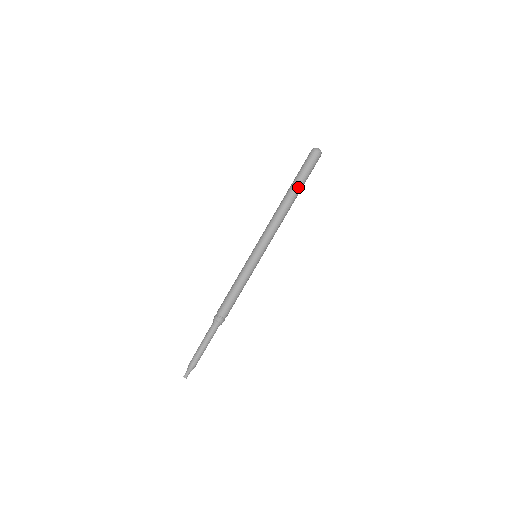
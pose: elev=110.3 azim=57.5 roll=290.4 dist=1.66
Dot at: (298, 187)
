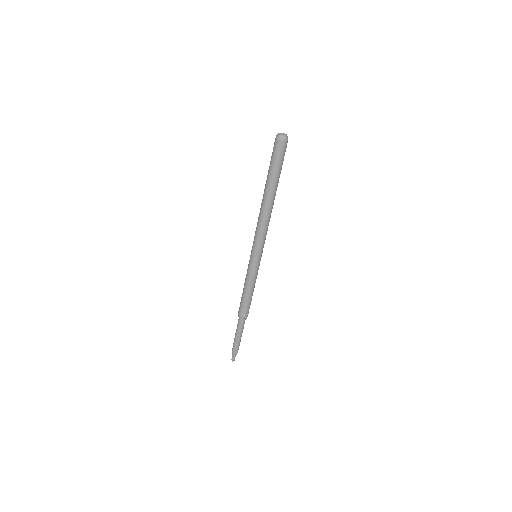
Dot at: (273, 183)
